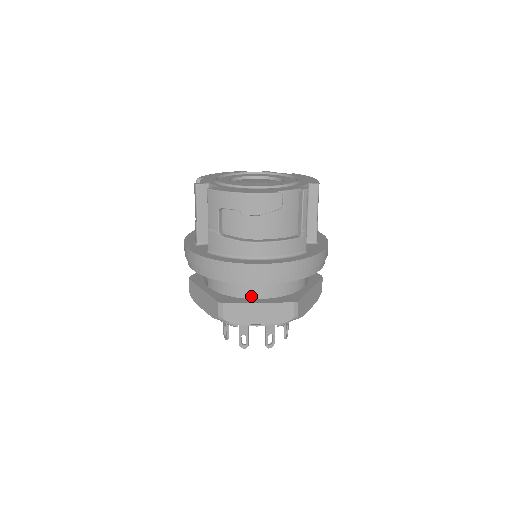
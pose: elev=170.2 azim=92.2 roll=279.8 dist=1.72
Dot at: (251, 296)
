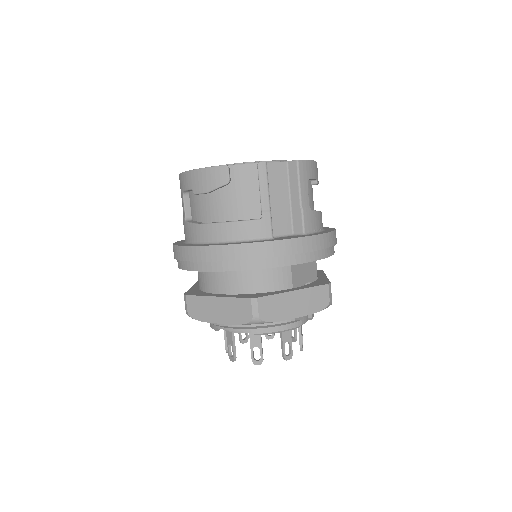
Dot at: (216, 290)
